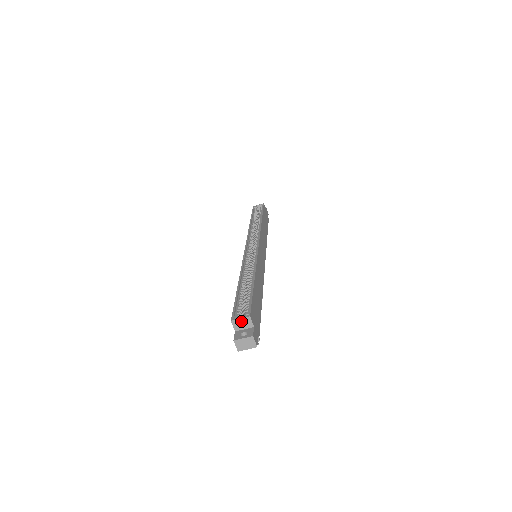
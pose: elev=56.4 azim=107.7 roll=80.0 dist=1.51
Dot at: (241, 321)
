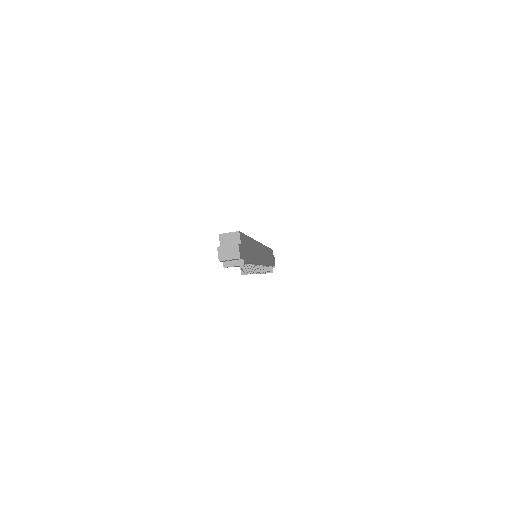
Dot at: (229, 236)
